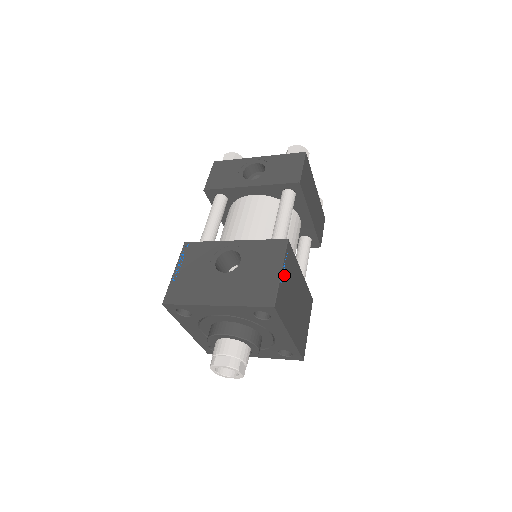
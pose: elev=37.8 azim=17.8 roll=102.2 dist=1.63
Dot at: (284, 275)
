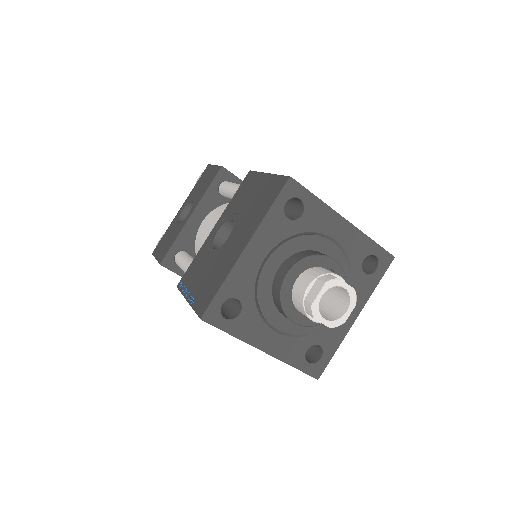
Dot at: occluded
